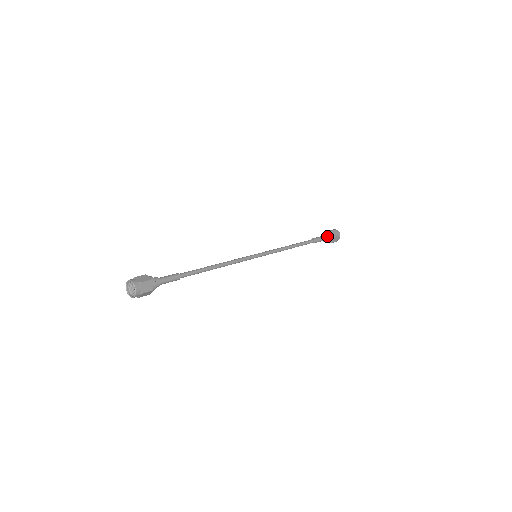
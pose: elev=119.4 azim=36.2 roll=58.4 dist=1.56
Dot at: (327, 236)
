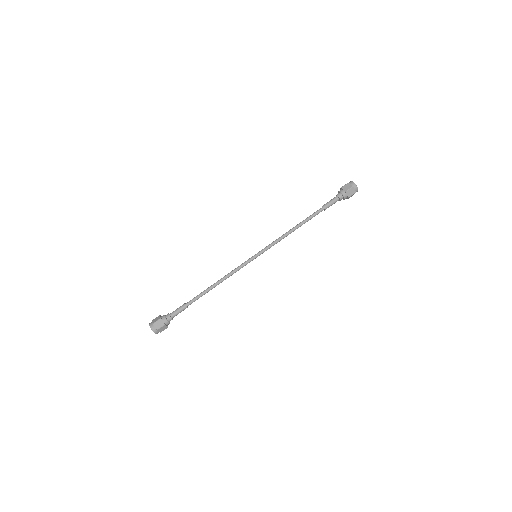
Dot at: (339, 195)
